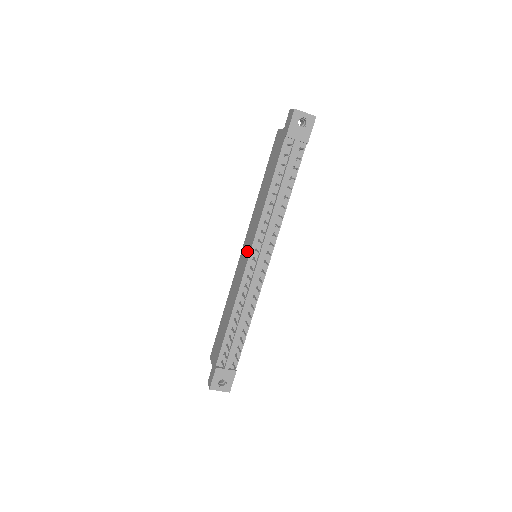
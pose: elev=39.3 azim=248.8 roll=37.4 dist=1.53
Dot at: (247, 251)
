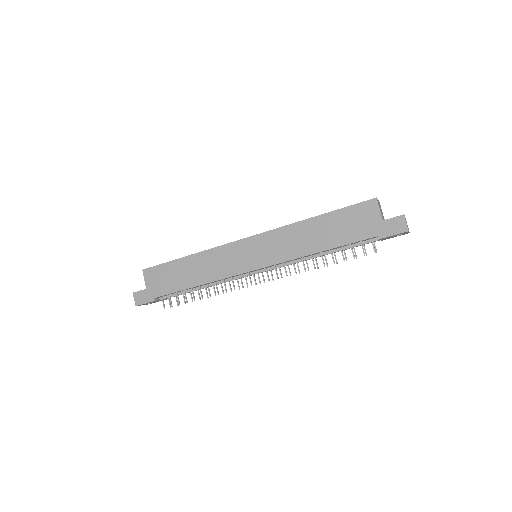
Dot at: (256, 259)
